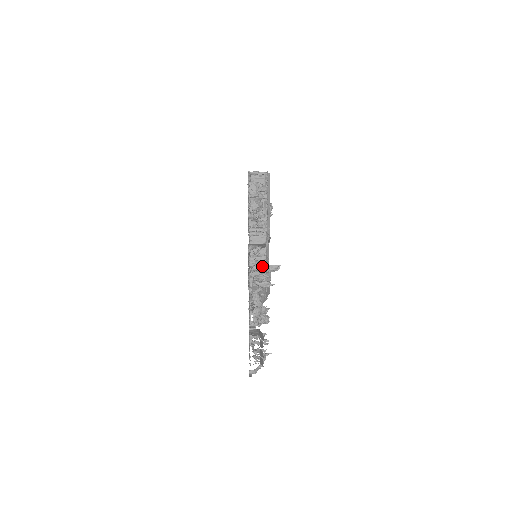
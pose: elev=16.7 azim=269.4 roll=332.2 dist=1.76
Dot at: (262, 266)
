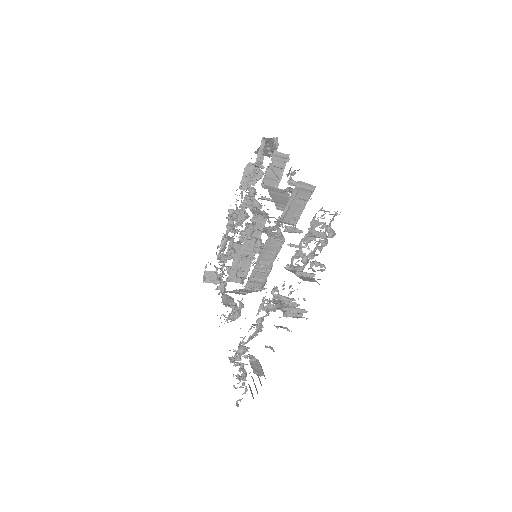
Dot at: (295, 313)
